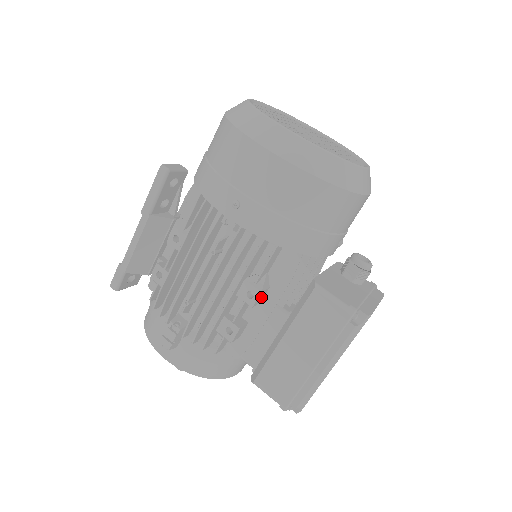
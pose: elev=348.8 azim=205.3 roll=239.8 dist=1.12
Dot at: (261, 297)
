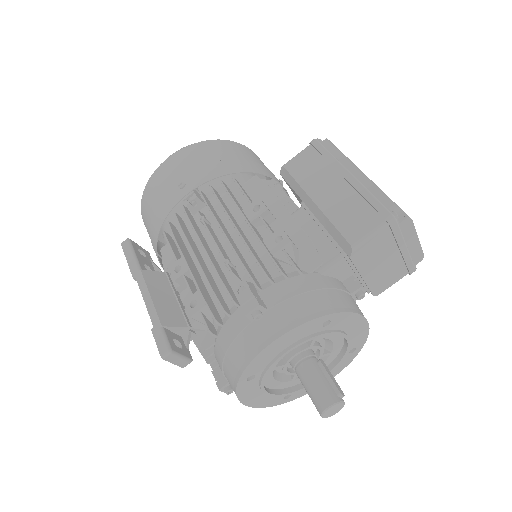
Dot at: occluded
